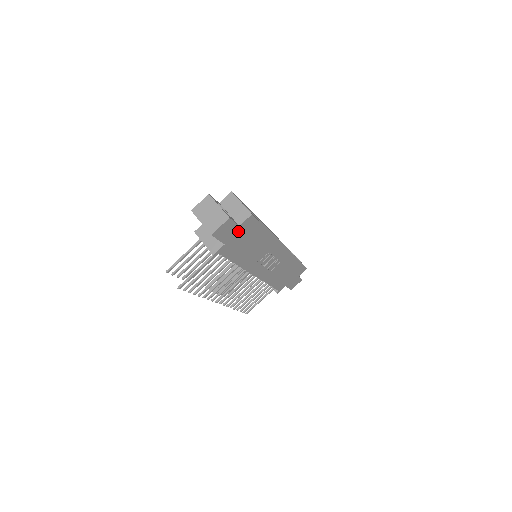
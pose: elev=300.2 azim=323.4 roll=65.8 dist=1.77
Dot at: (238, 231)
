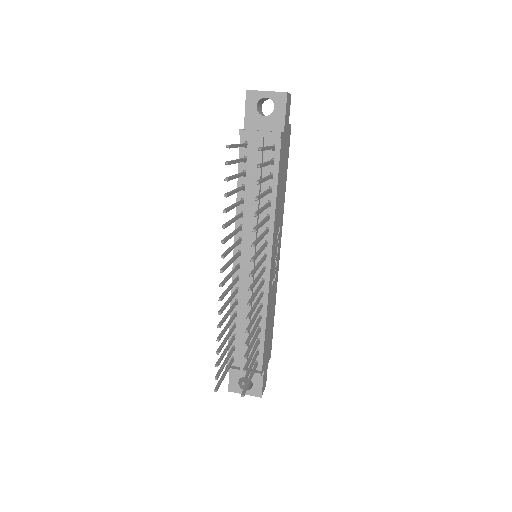
Dot at: (287, 132)
